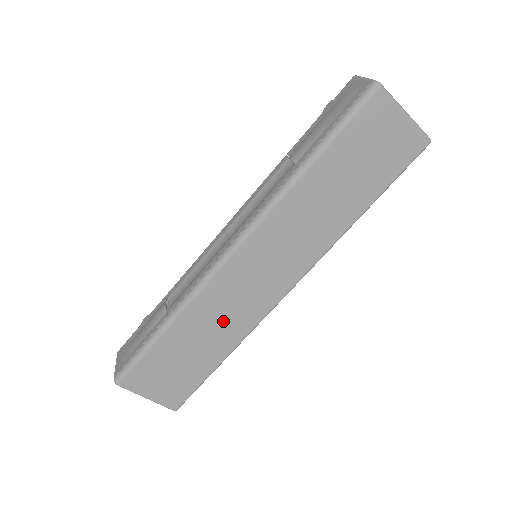
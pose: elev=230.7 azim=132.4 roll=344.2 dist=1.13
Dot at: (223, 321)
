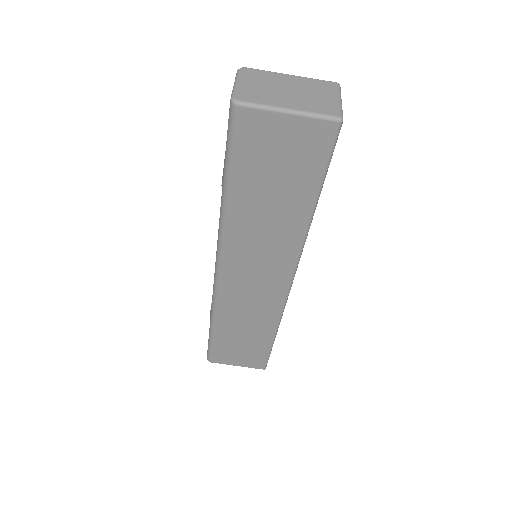
Dot at: (251, 316)
